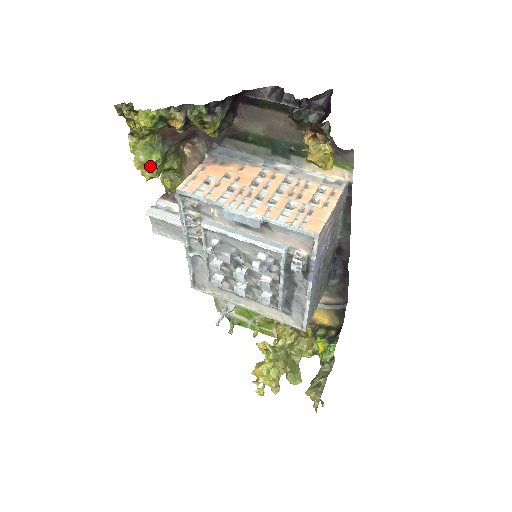
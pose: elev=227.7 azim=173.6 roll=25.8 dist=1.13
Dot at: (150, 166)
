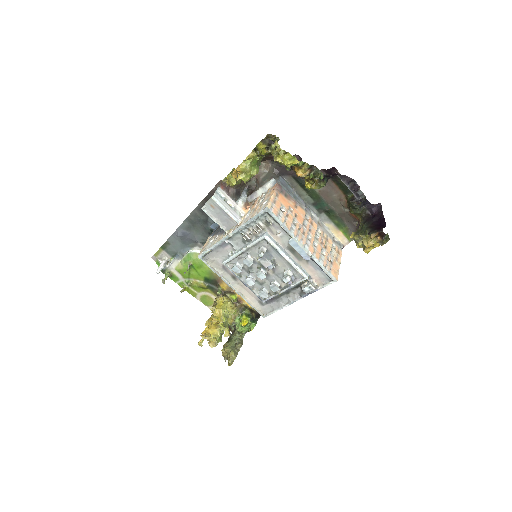
Dot at: (250, 176)
